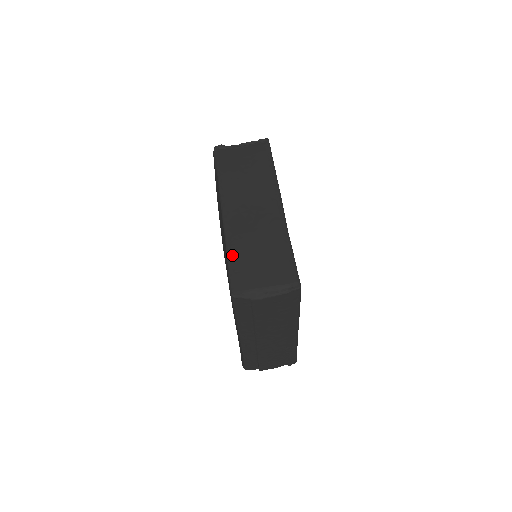
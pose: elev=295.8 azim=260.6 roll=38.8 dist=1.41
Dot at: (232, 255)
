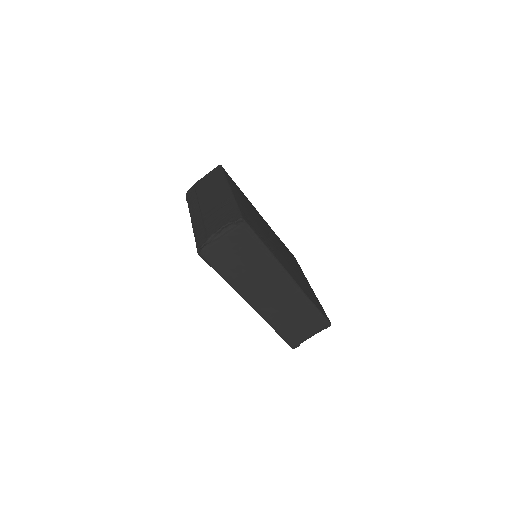
Dot at: (279, 330)
